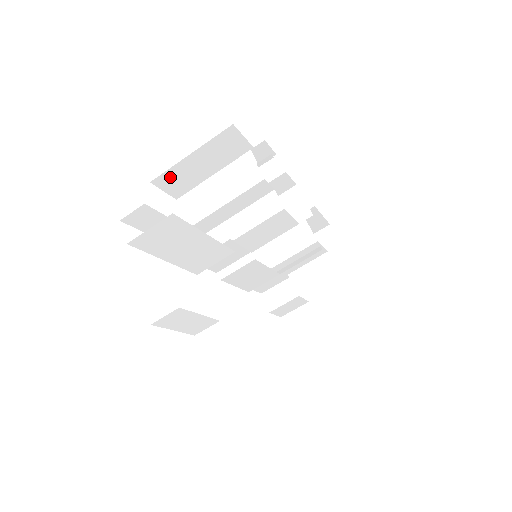
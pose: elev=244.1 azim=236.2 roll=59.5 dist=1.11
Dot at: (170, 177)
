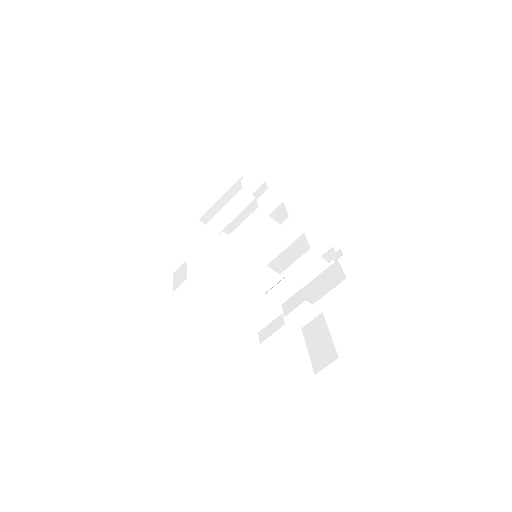
Dot at: (198, 204)
